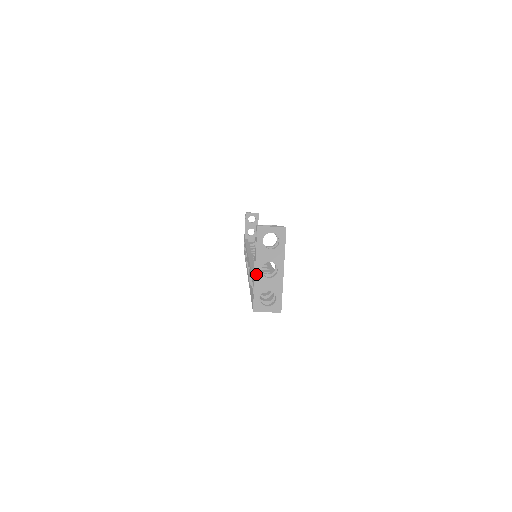
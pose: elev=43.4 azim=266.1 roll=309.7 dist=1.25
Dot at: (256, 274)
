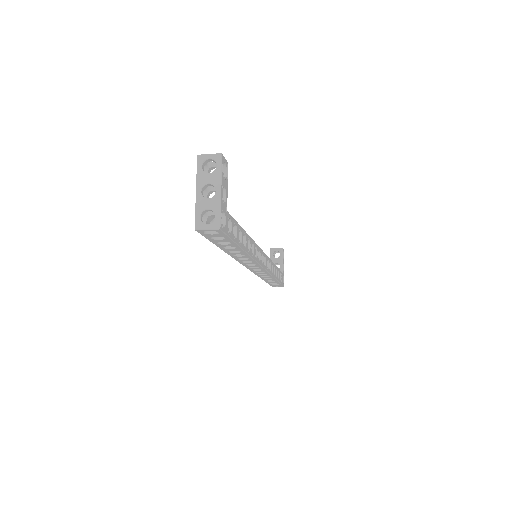
Dot at: (197, 196)
